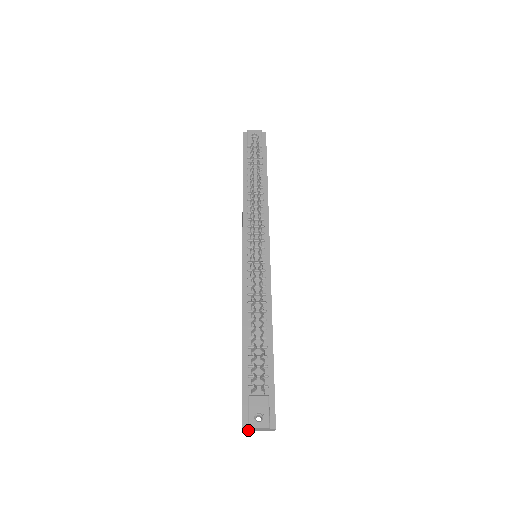
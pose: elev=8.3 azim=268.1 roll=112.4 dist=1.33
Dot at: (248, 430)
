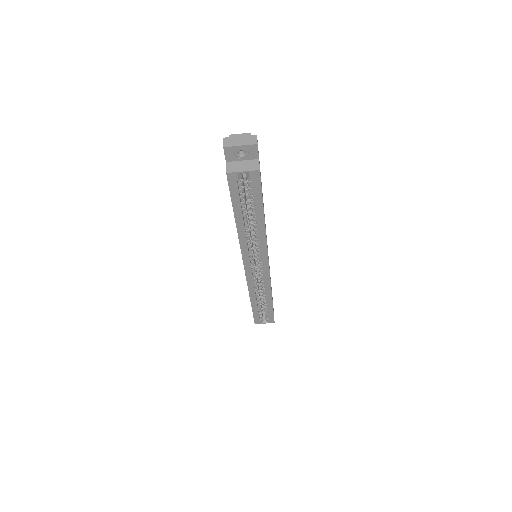
Dot at: (229, 144)
